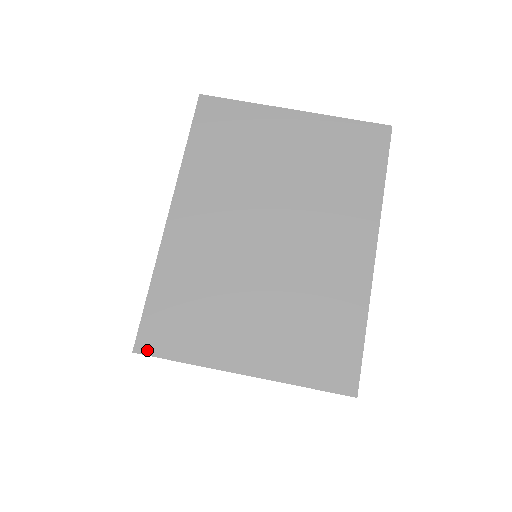
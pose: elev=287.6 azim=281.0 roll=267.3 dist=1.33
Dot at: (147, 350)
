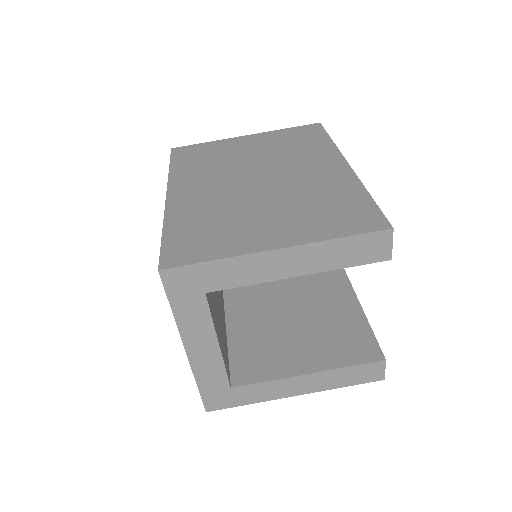
Dot at: (173, 264)
